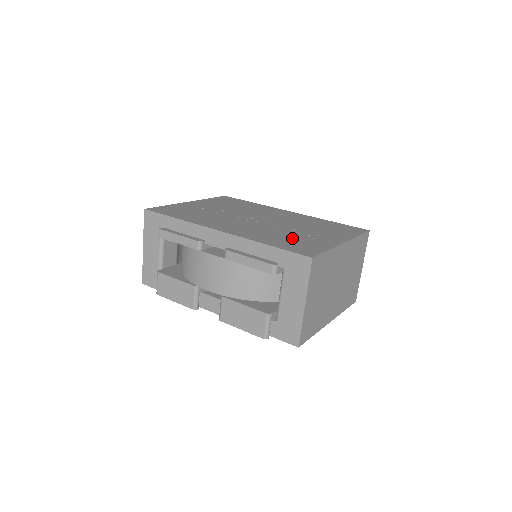
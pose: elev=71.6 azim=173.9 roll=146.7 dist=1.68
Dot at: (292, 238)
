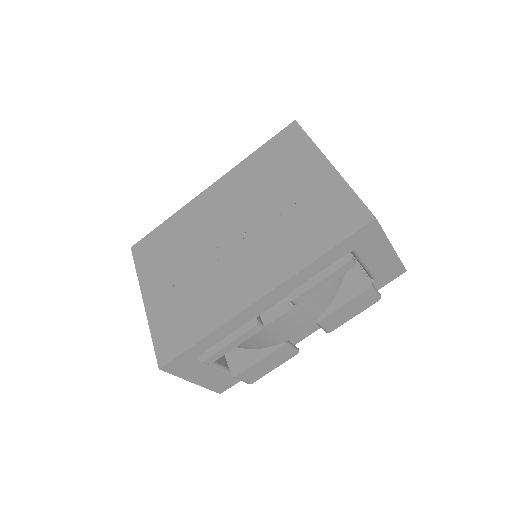
Dot at: (306, 218)
